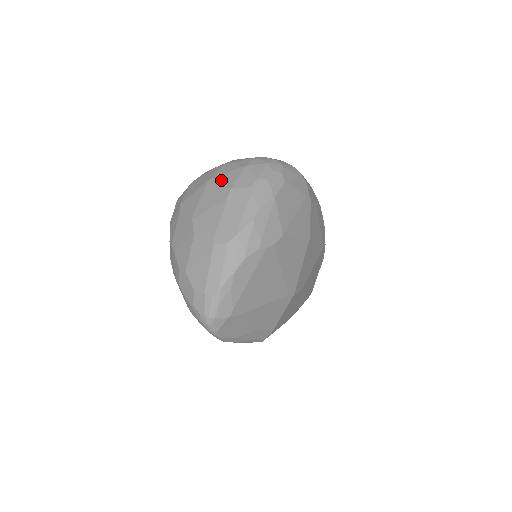
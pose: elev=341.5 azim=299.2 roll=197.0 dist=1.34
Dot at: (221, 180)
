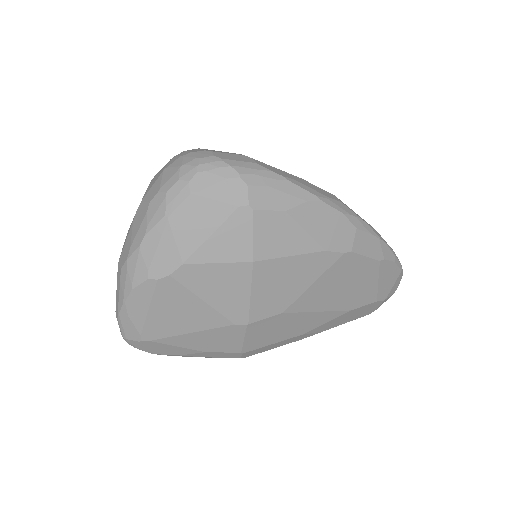
Dot at: (150, 184)
